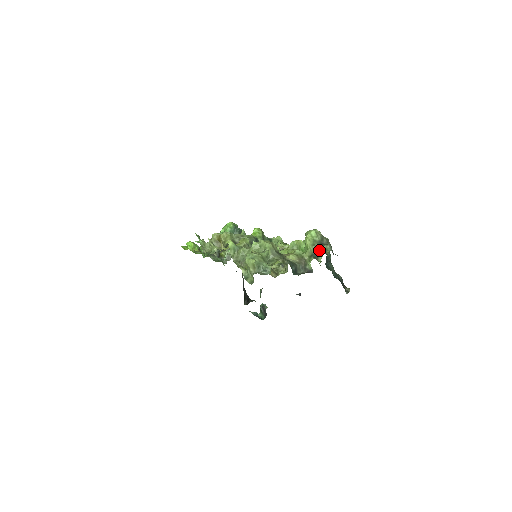
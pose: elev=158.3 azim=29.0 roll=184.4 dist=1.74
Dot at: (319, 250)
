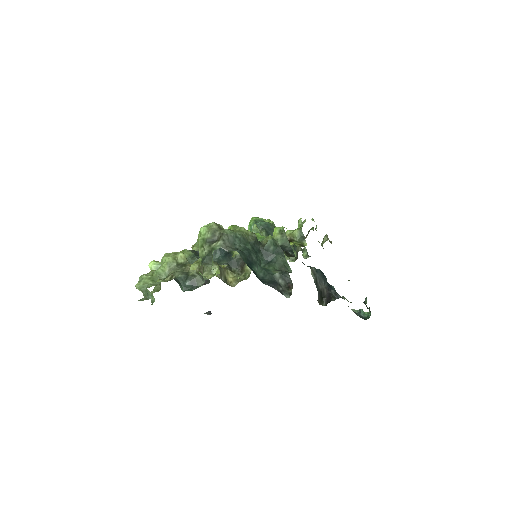
Dot at: (207, 252)
